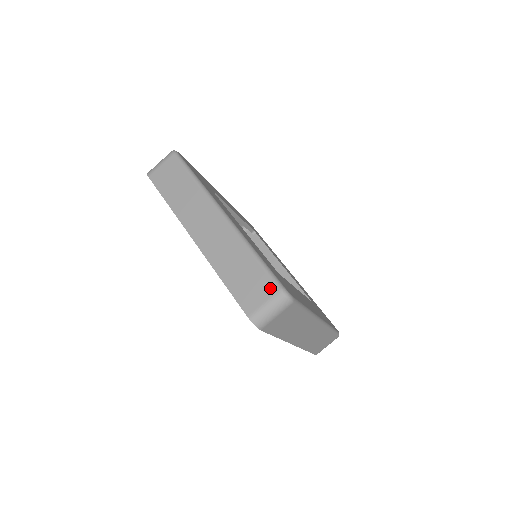
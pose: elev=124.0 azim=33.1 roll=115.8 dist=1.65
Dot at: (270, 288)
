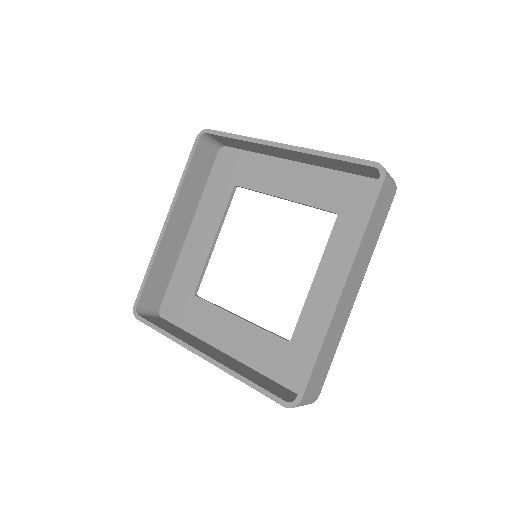
Dot at: occluded
